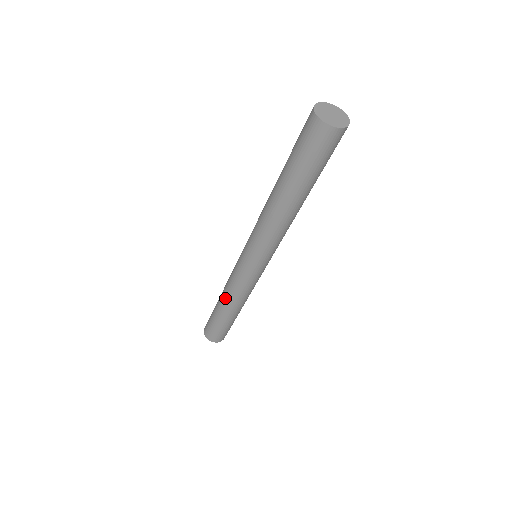
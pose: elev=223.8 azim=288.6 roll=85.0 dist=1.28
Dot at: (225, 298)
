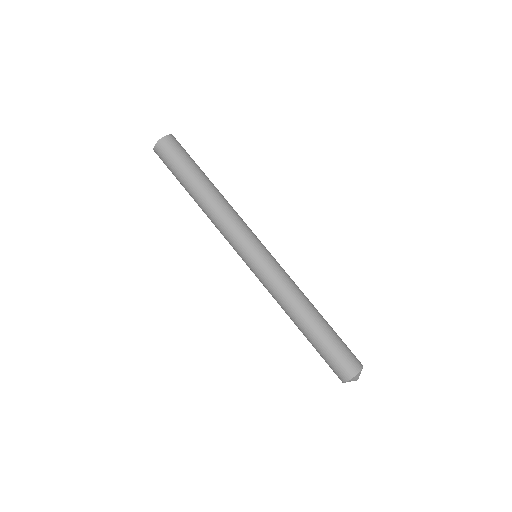
Dot at: (289, 313)
